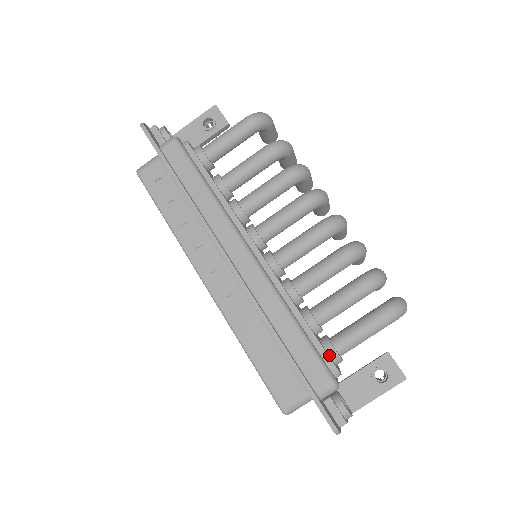
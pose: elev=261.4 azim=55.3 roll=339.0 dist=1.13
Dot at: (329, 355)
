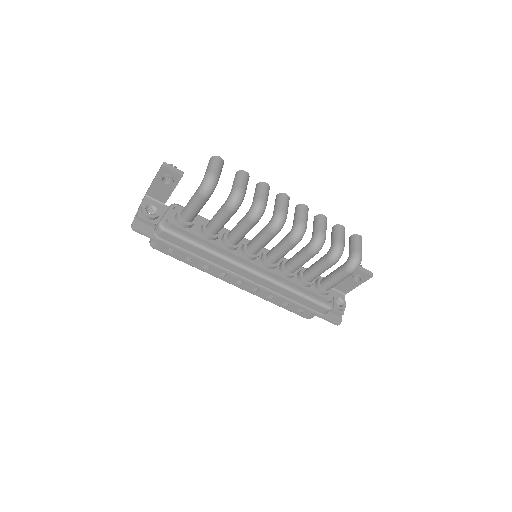
Dot at: (323, 295)
